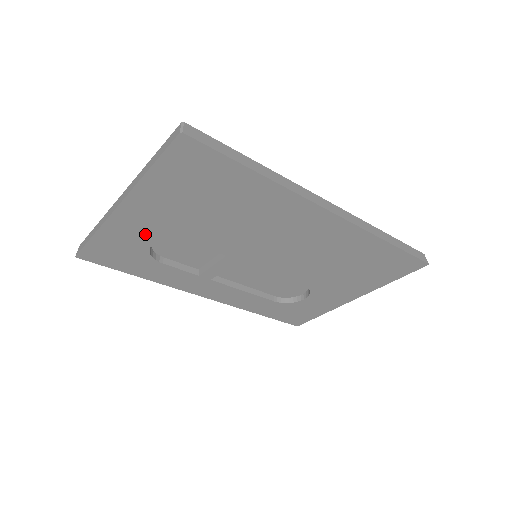
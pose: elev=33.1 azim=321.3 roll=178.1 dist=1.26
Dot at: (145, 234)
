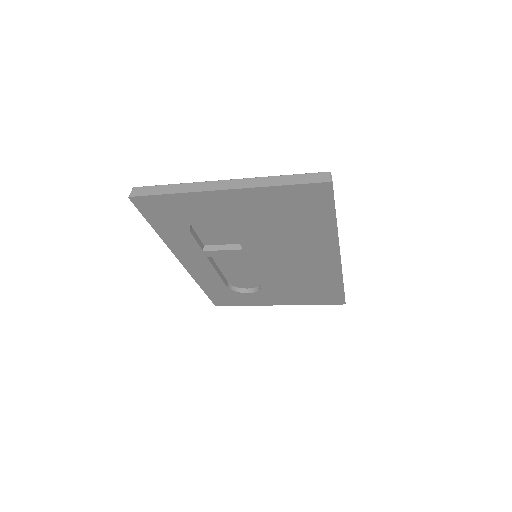
Dot at: (211, 212)
